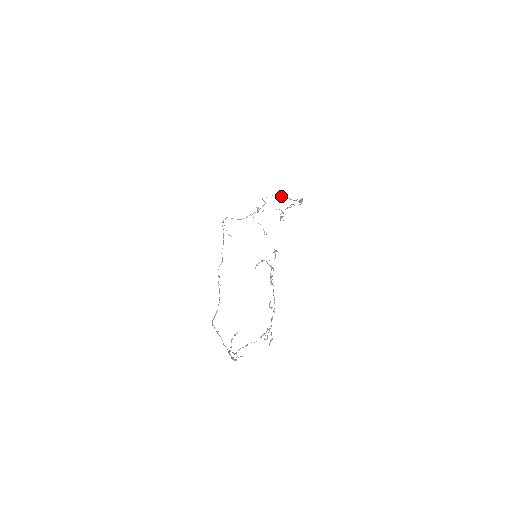
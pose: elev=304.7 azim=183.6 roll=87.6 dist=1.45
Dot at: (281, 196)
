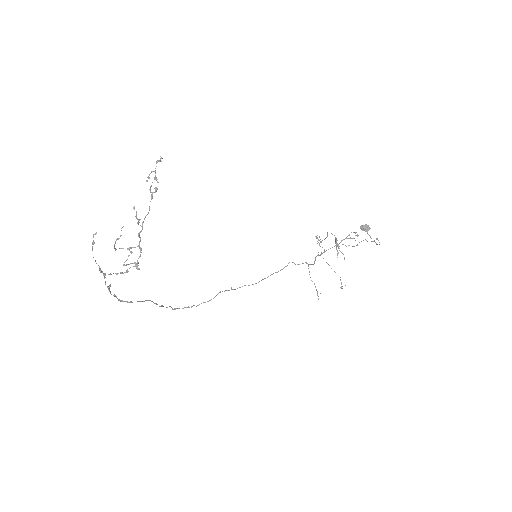
Dot at: occluded
